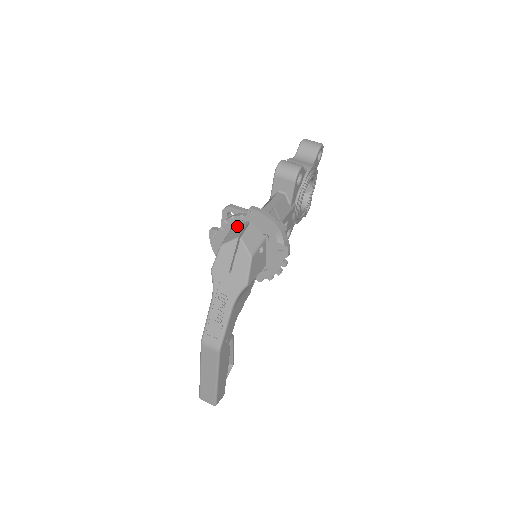
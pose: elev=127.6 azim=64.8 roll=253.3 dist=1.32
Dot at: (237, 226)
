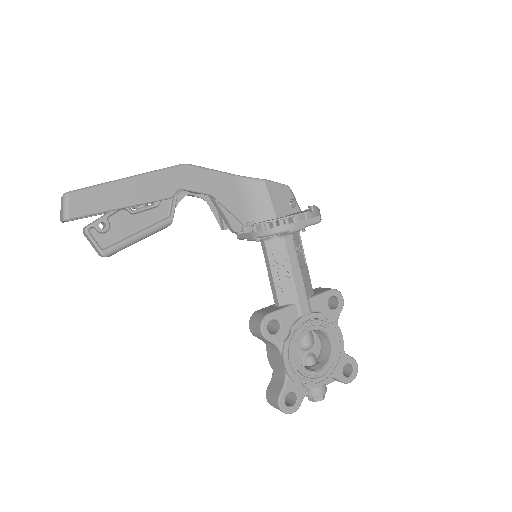
Dot at: occluded
